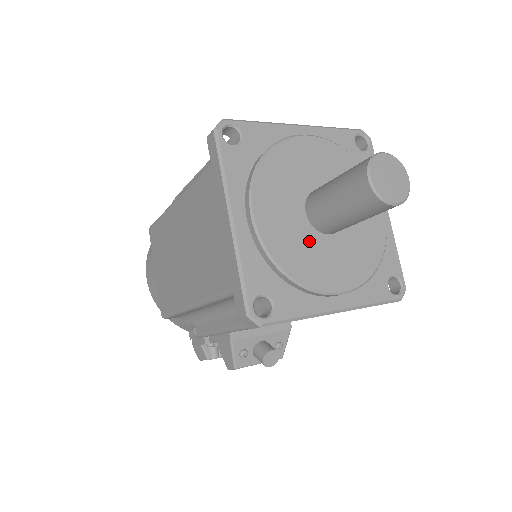
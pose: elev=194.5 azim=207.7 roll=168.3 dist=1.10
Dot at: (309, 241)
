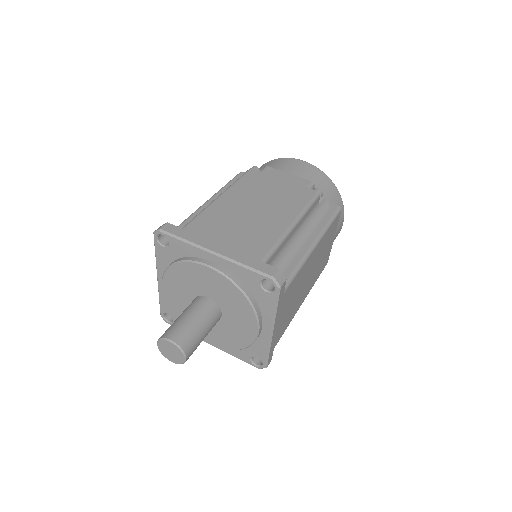
Dot at: occluded
